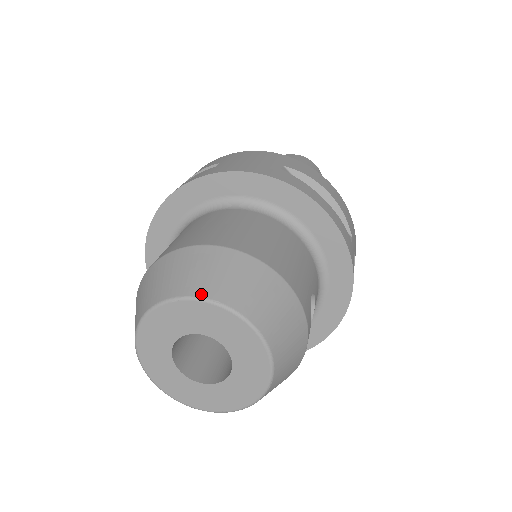
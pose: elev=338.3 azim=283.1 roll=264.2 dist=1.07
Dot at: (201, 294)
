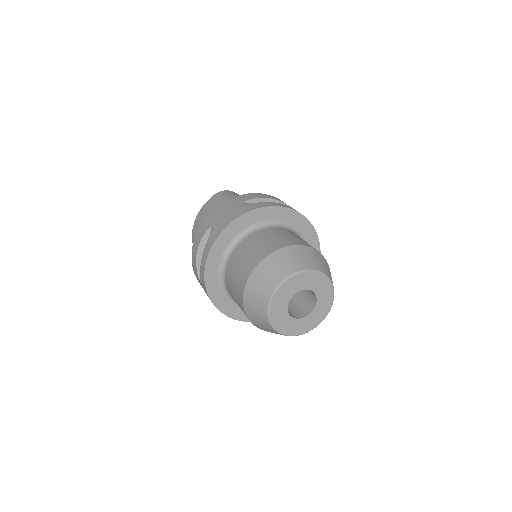
Dot at: (287, 276)
